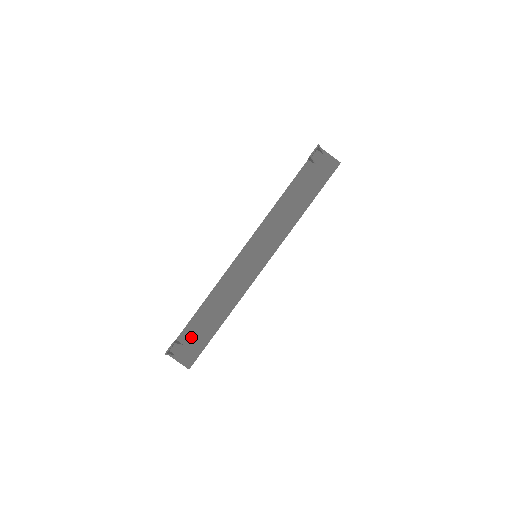
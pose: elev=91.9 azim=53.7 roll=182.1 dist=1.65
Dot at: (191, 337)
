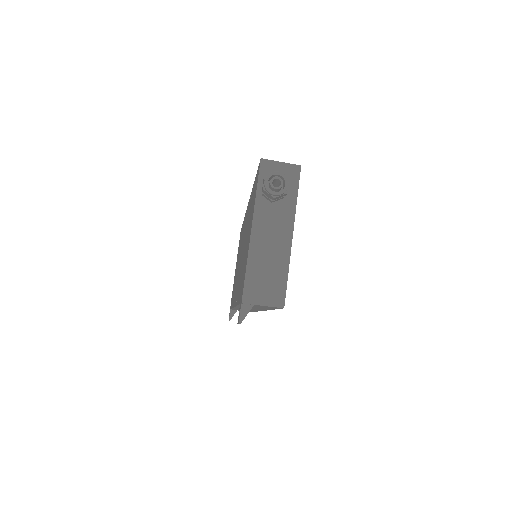
Dot at: occluded
